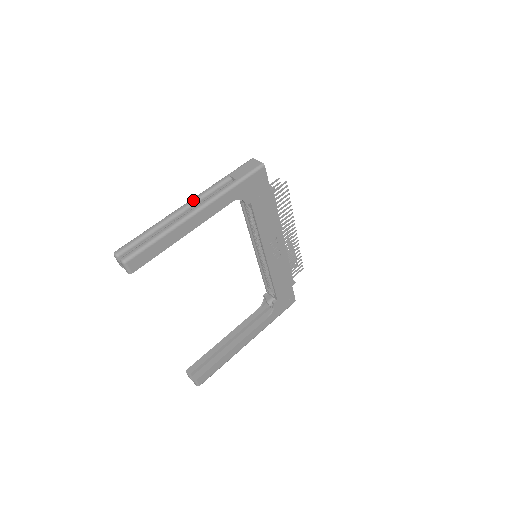
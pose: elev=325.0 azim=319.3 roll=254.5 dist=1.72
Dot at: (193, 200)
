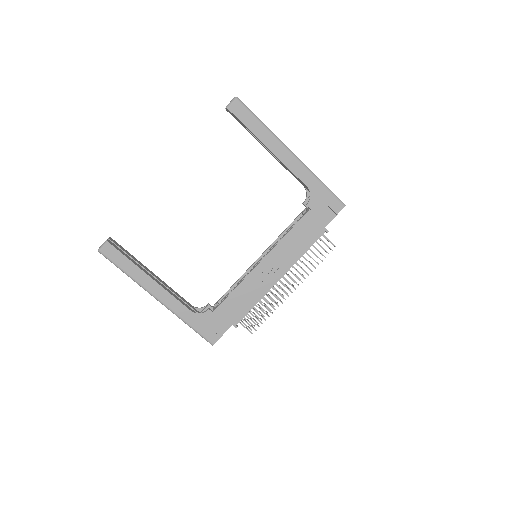
Dot at: occluded
